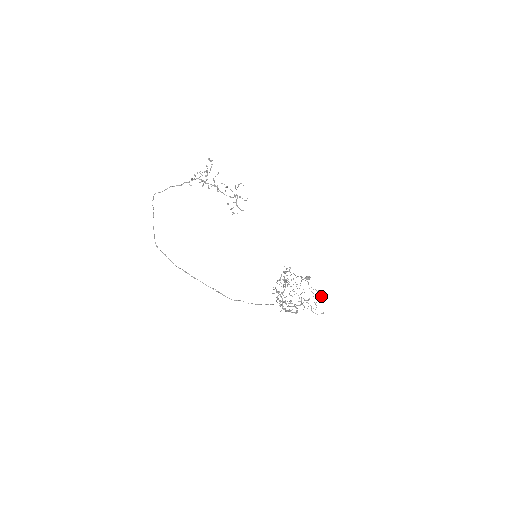
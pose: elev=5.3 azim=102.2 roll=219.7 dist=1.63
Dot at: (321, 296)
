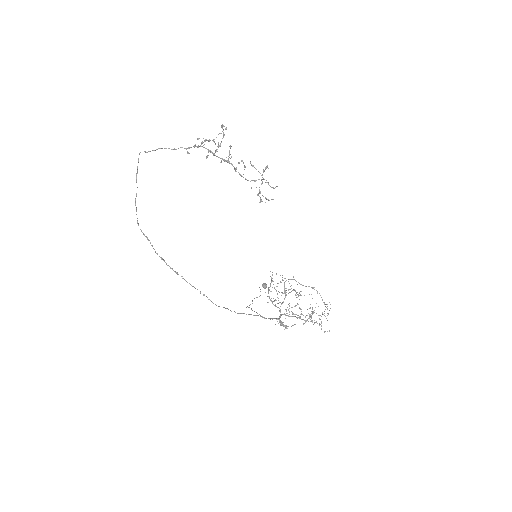
Dot at: occluded
